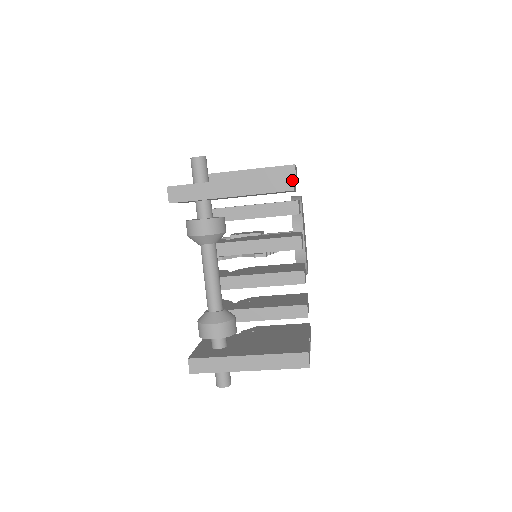
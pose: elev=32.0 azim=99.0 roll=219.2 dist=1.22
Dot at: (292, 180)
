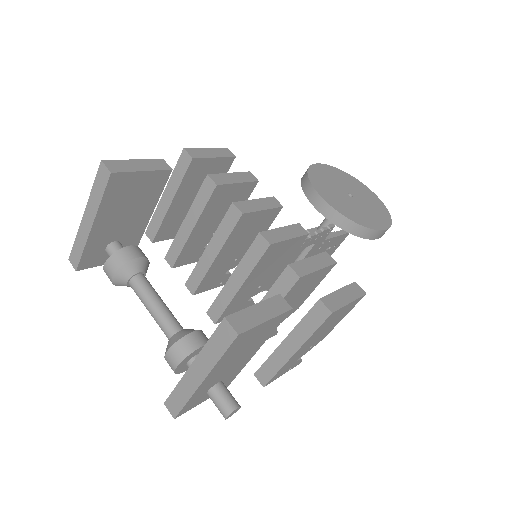
Dot at: (105, 166)
